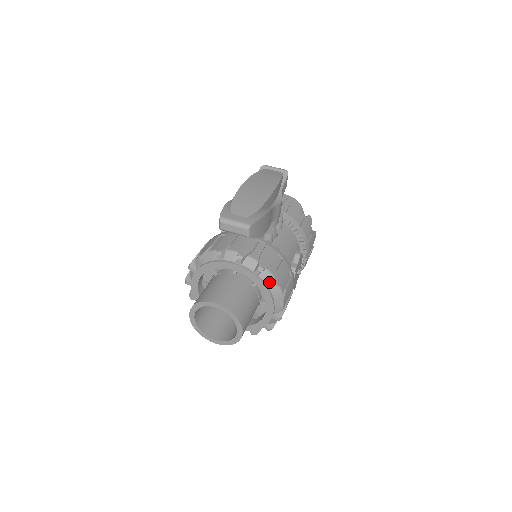
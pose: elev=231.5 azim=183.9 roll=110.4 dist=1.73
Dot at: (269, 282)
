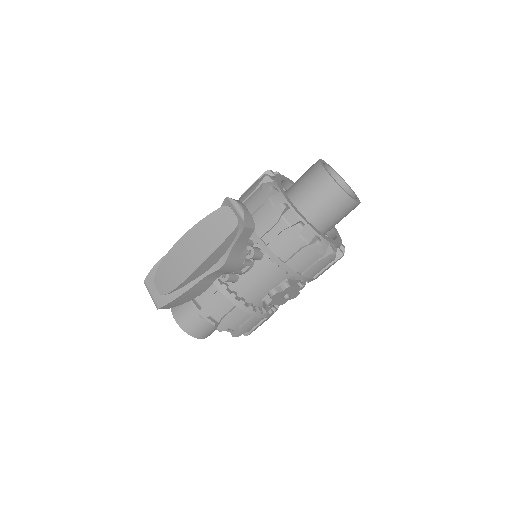
Dot at: (216, 323)
